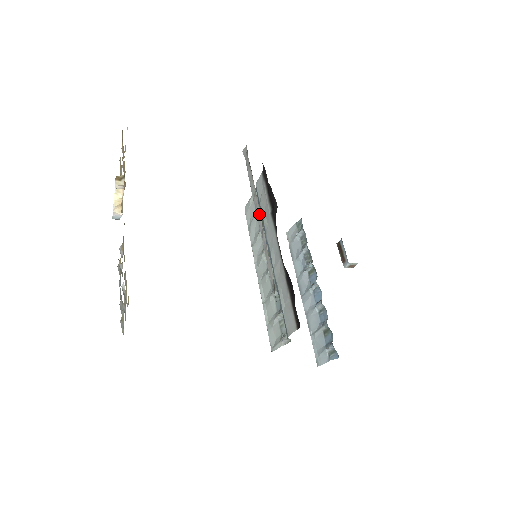
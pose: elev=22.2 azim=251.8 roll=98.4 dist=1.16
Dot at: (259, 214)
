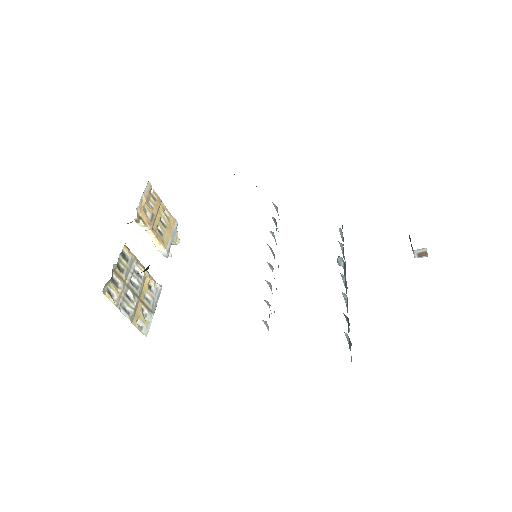
Dot at: occluded
